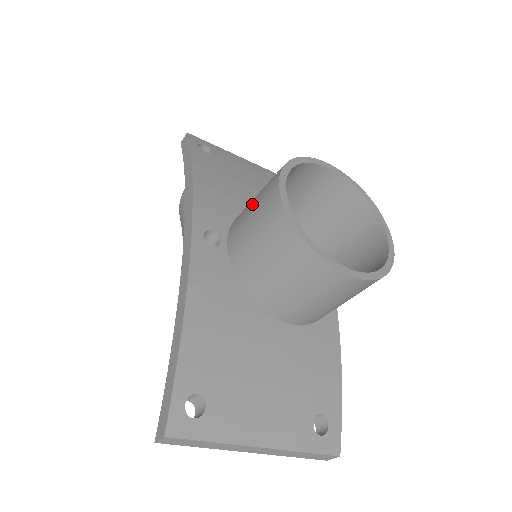
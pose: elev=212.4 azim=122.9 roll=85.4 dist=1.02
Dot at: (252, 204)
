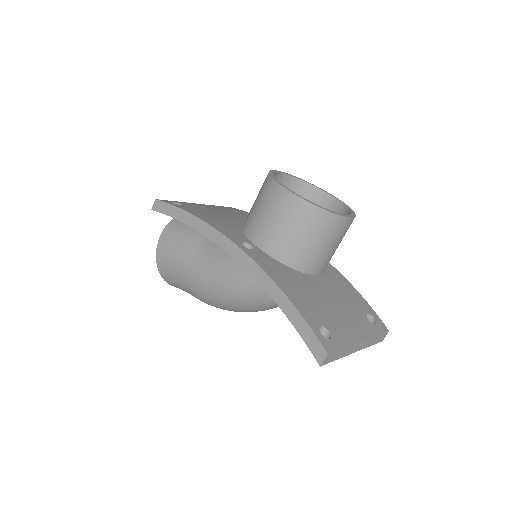
Dot at: (262, 211)
